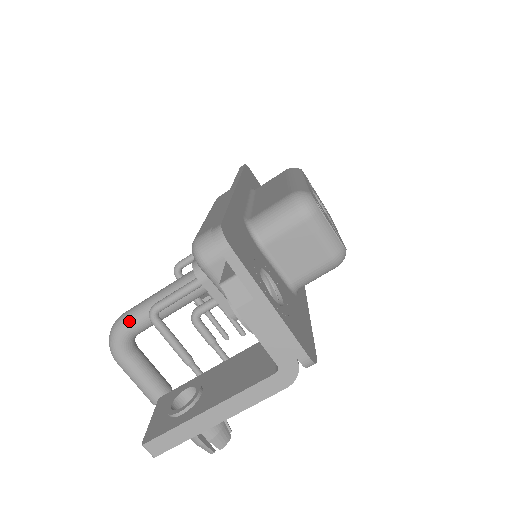
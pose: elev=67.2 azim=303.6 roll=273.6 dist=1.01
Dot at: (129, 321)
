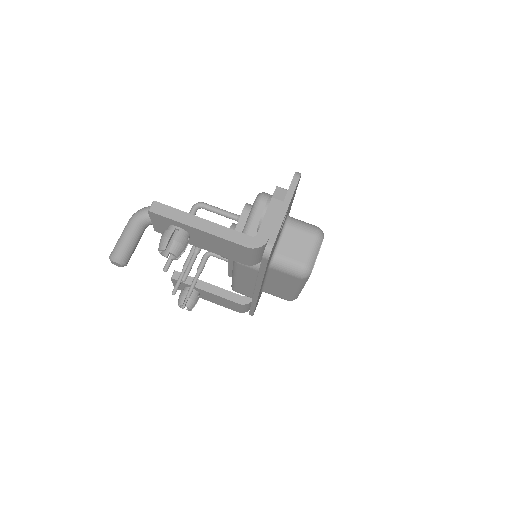
Dot at: occluded
